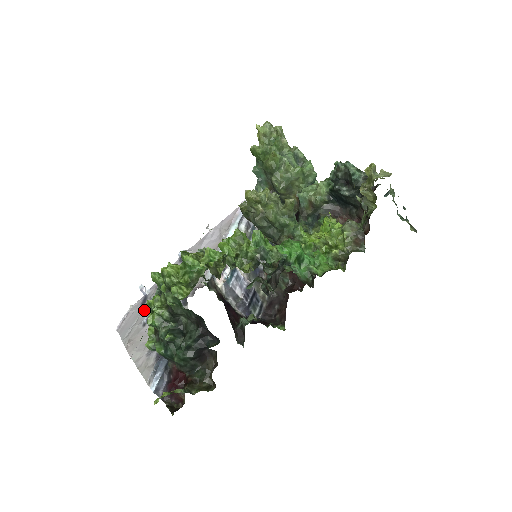
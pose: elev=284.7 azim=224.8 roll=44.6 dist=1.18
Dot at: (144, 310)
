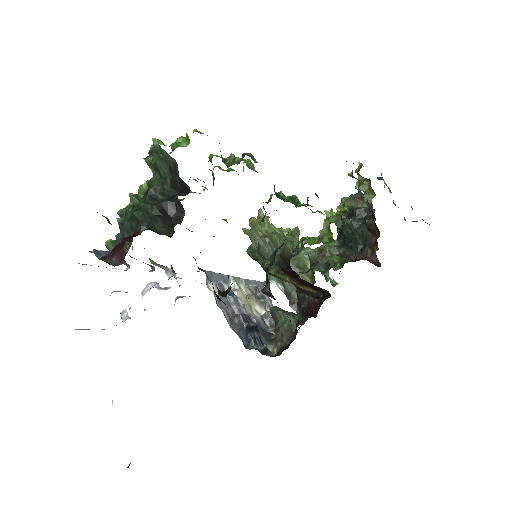
Dot at: occluded
